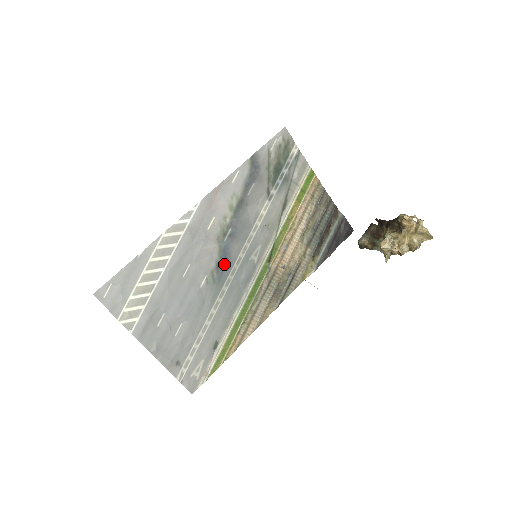
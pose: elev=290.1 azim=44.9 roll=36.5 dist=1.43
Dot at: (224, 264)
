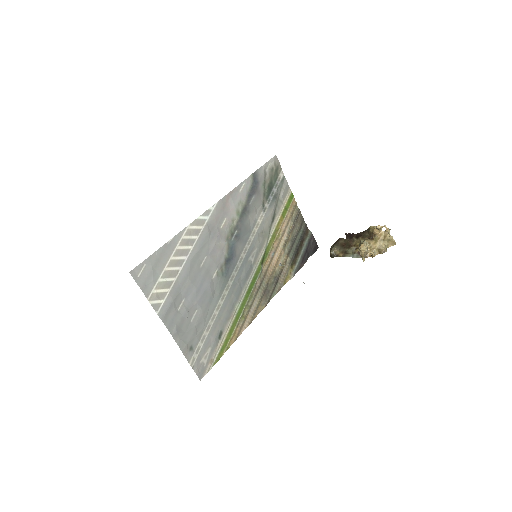
Dot at: (231, 261)
